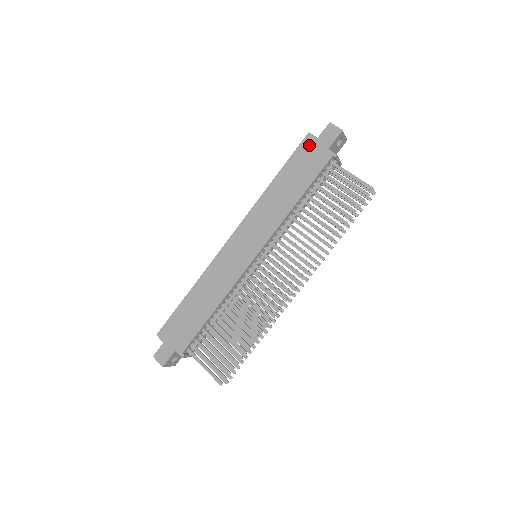
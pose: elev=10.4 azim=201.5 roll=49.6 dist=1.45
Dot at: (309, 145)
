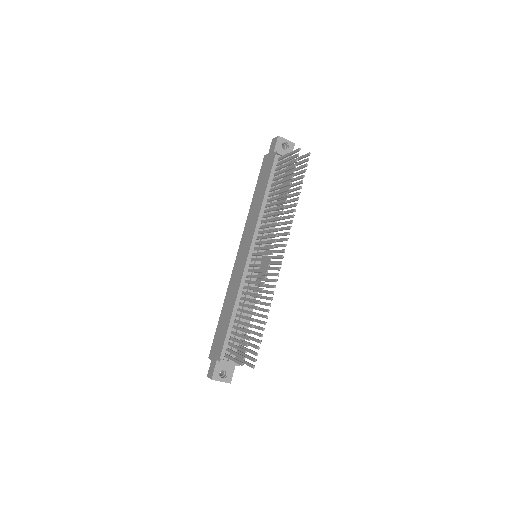
Dot at: (265, 161)
